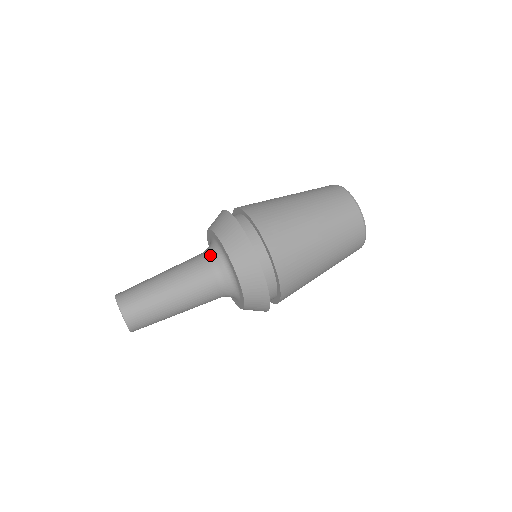
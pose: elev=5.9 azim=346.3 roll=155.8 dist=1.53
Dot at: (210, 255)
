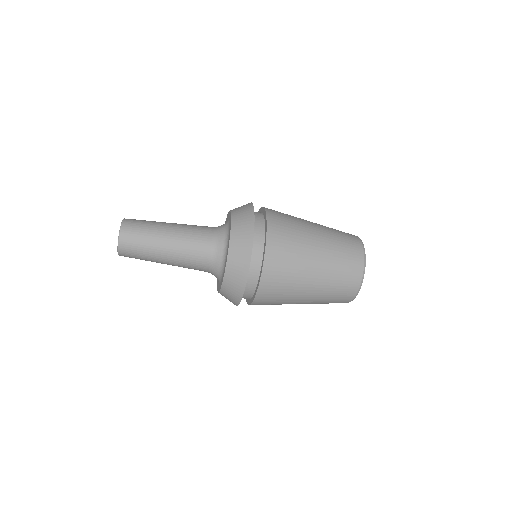
Dot at: occluded
